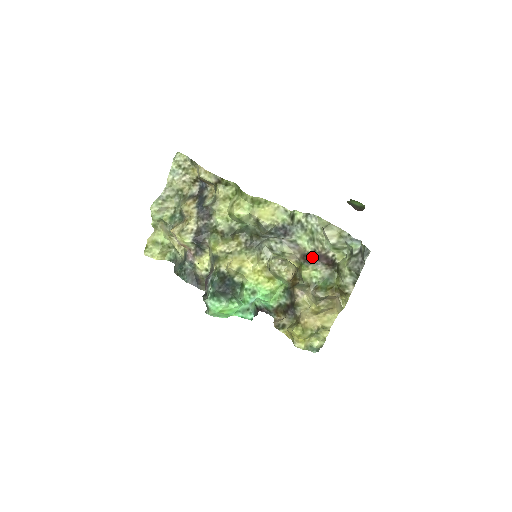
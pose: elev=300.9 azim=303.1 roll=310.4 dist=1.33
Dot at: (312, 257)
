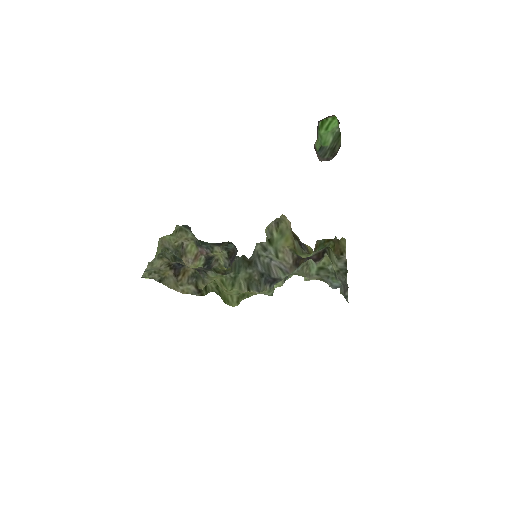
Dot at: (303, 260)
